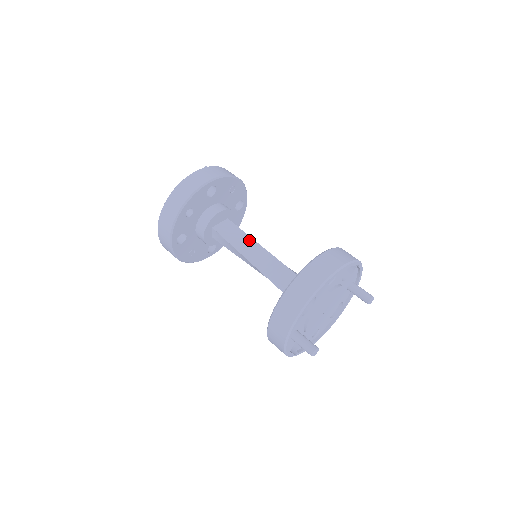
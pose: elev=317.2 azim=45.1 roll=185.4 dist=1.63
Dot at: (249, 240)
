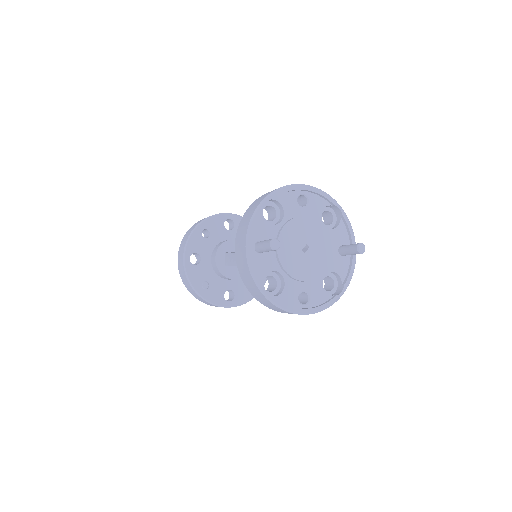
Dot at: occluded
